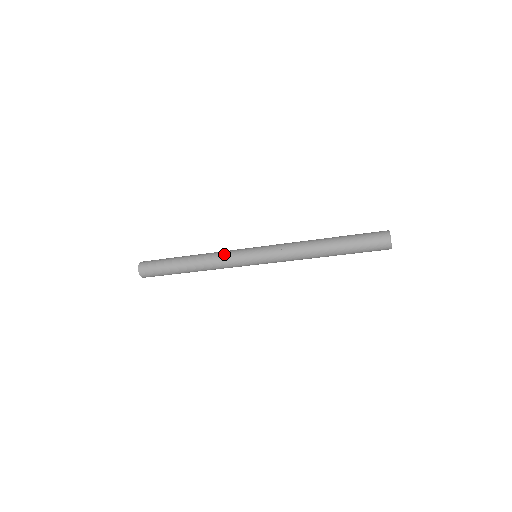
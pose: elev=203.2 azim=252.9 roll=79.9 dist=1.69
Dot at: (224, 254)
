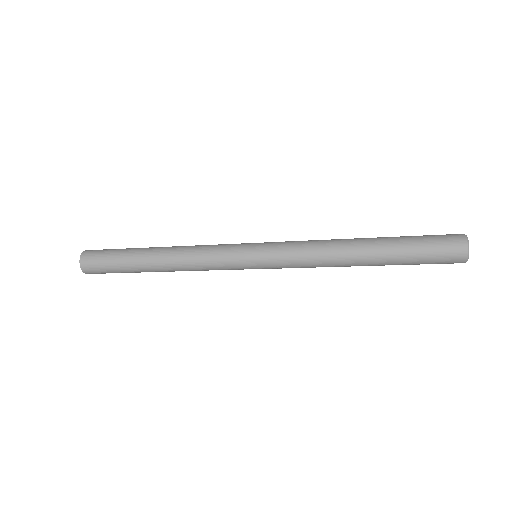
Dot at: (208, 249)
